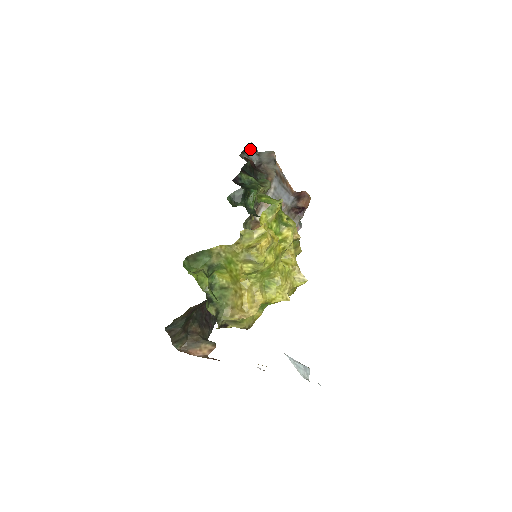
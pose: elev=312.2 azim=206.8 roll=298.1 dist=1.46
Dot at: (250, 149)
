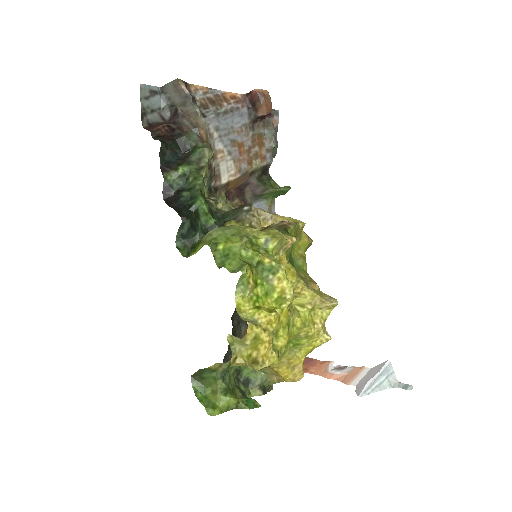
Dot at: (147, 97)
